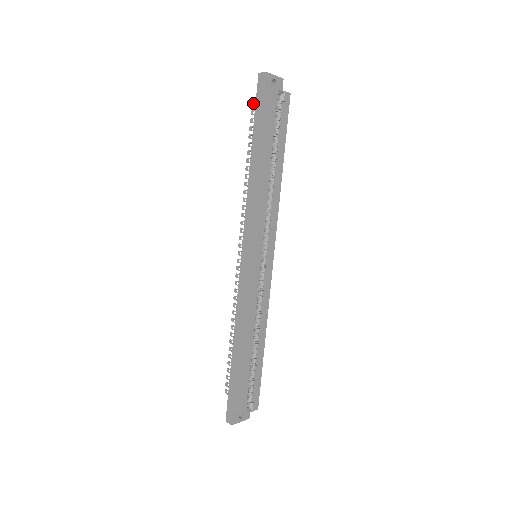
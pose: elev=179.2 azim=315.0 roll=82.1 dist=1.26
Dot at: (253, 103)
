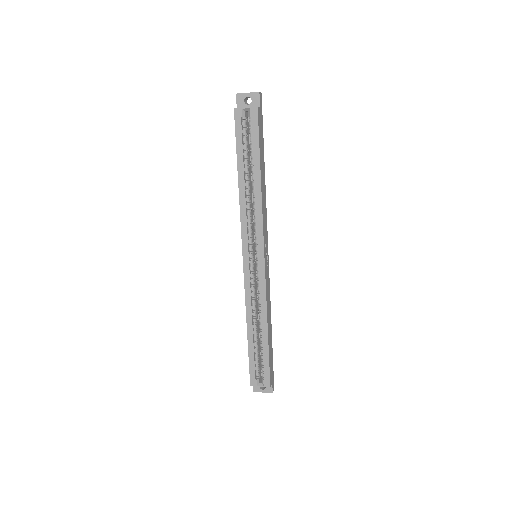
Dot at: occluded
